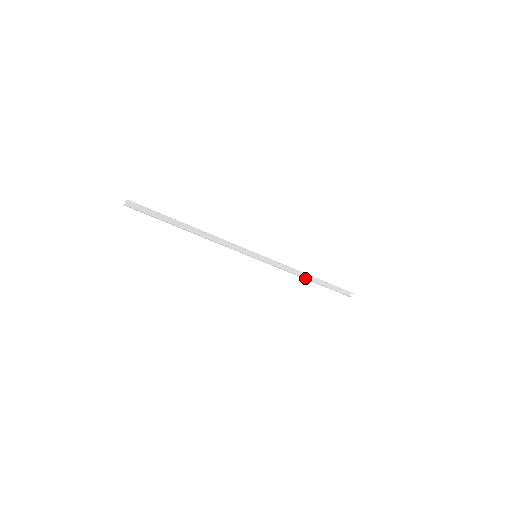
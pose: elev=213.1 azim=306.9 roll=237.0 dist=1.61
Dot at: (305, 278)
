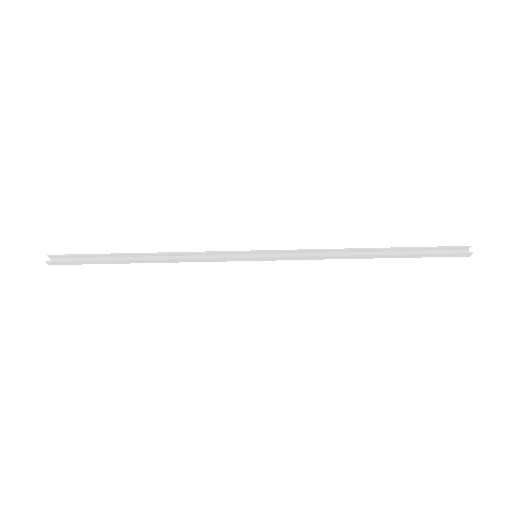
Dot at: (357, 255)
